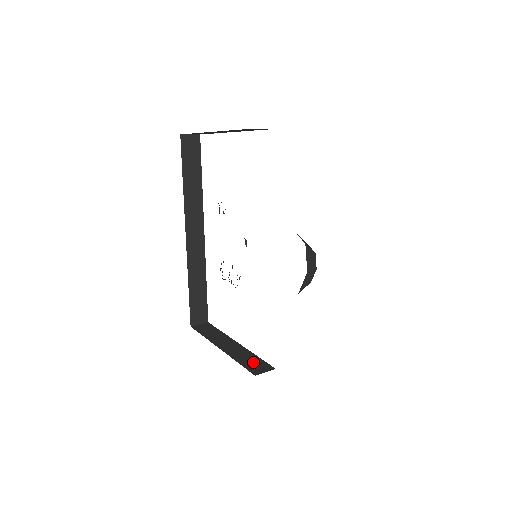
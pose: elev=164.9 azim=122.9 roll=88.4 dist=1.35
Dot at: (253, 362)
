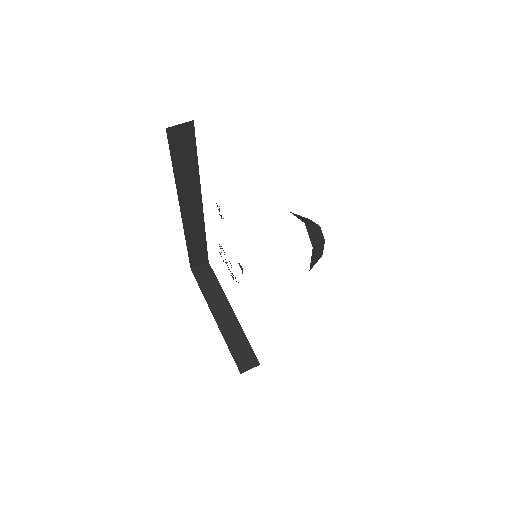
Dot at: (242, 350)
